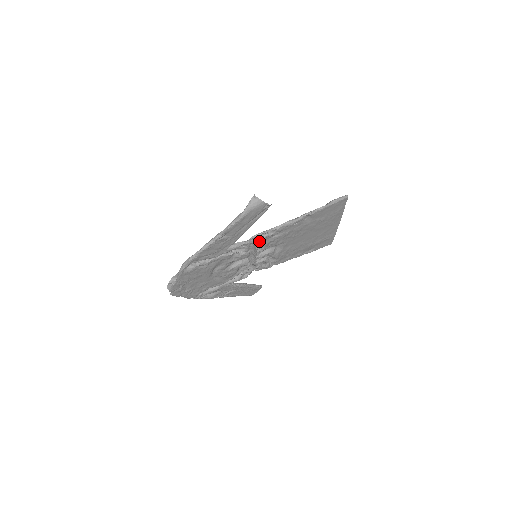
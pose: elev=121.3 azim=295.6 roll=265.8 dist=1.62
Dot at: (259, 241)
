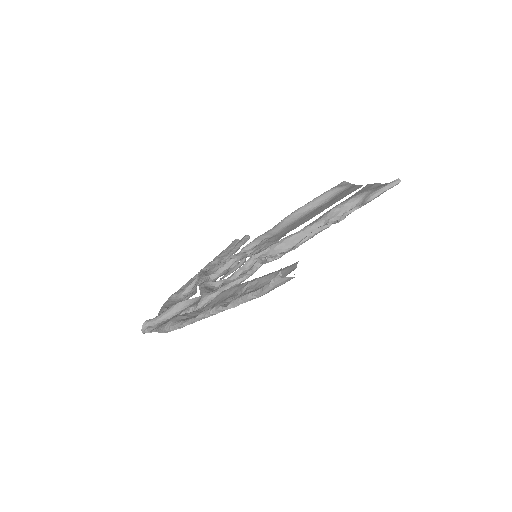
Dot at: (267, 262)
